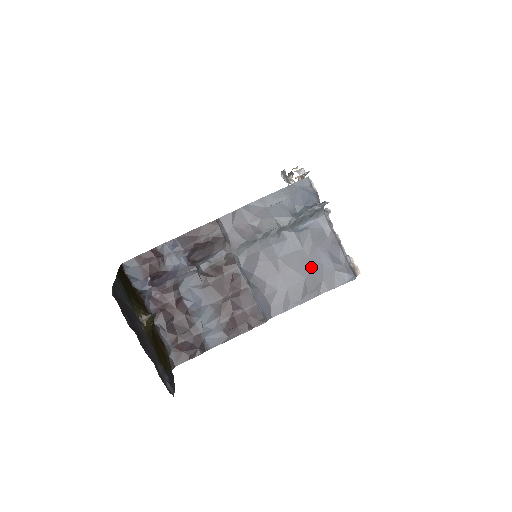
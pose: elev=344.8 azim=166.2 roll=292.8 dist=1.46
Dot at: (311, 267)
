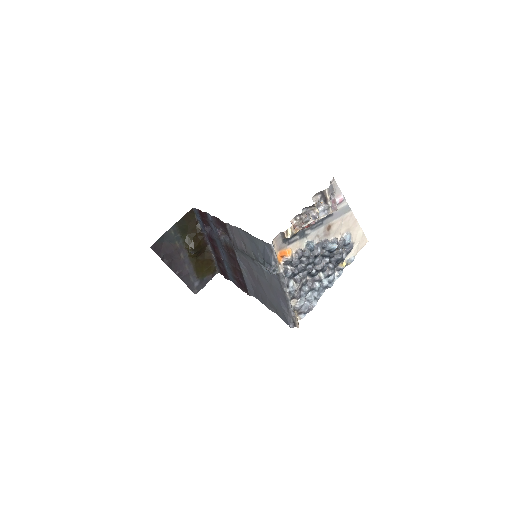
Dot at: (271, 296)
